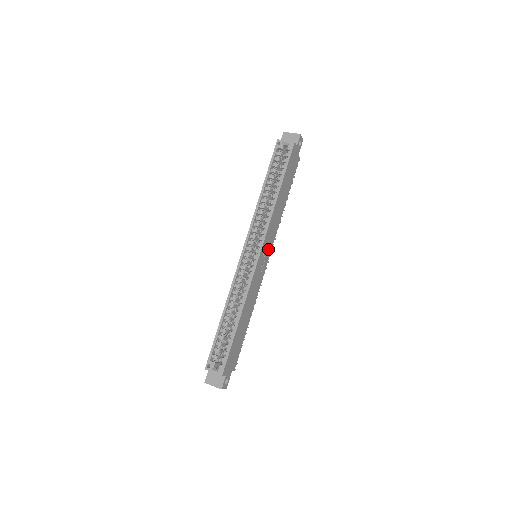
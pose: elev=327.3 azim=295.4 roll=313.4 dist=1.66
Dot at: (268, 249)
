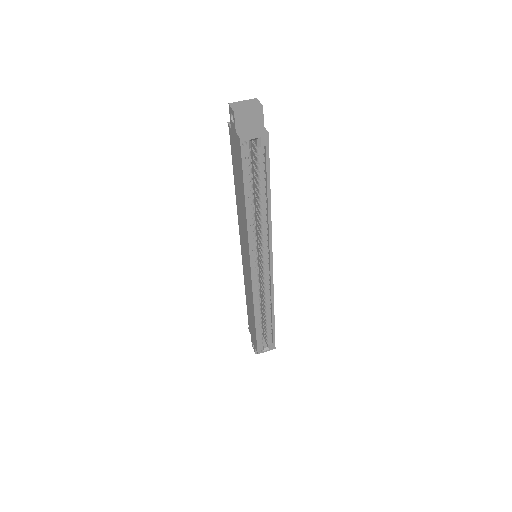
Dot at: occluded
